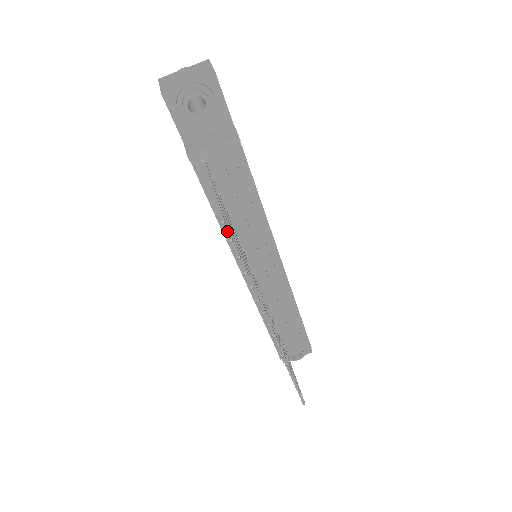
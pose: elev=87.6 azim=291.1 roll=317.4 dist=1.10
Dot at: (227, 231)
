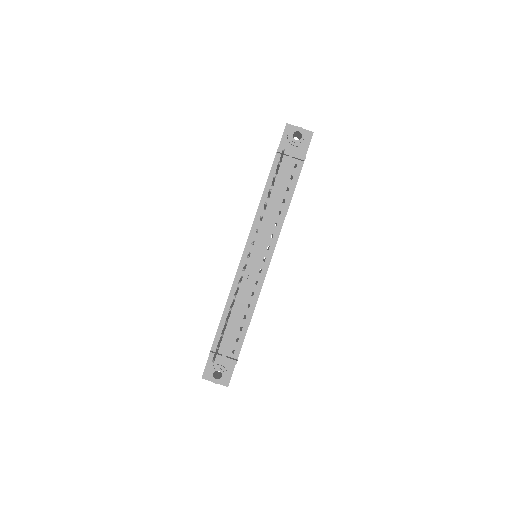
Dot at: occluded
